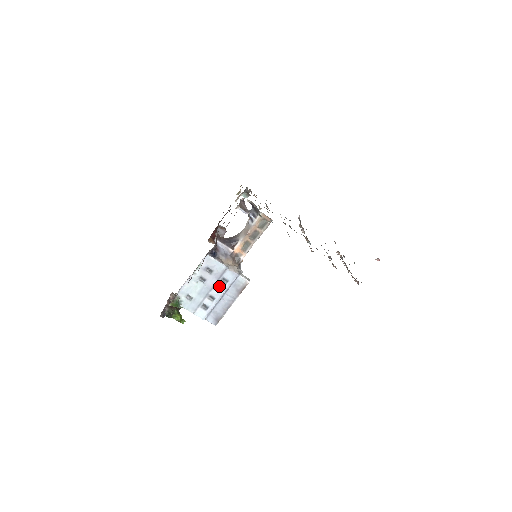
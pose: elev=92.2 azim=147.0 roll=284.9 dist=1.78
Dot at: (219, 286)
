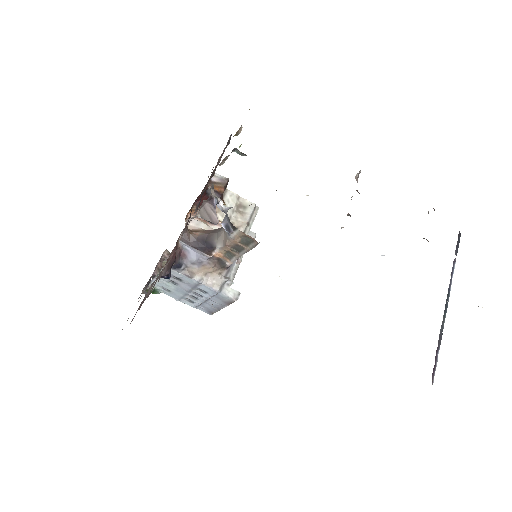
Dot at: (197, 293)
